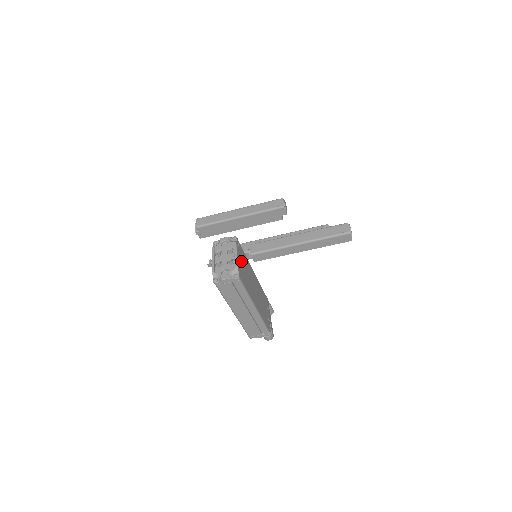
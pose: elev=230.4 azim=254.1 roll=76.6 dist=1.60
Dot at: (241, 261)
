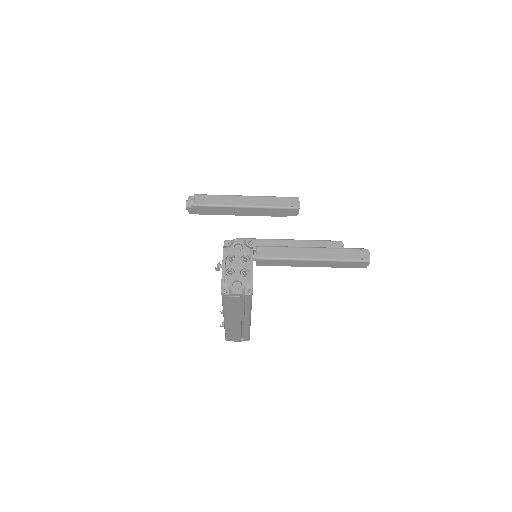
Dot at: occluded
